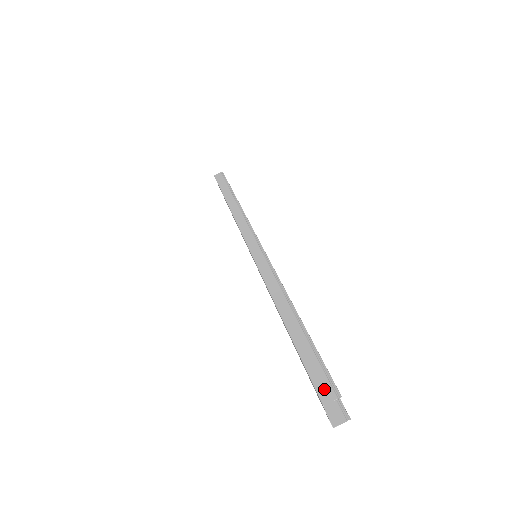
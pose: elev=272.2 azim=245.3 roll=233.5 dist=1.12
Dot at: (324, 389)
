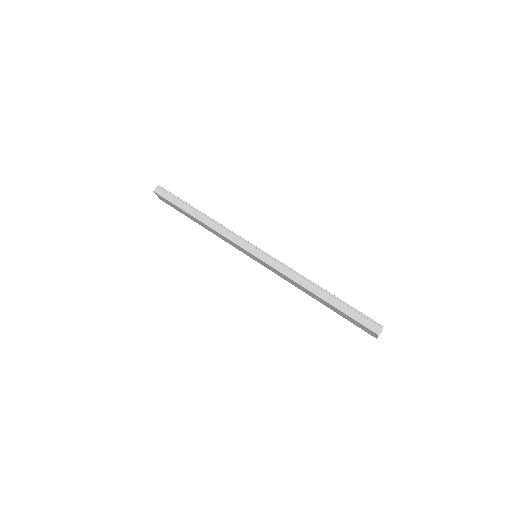
Dot at: (373, 327)
